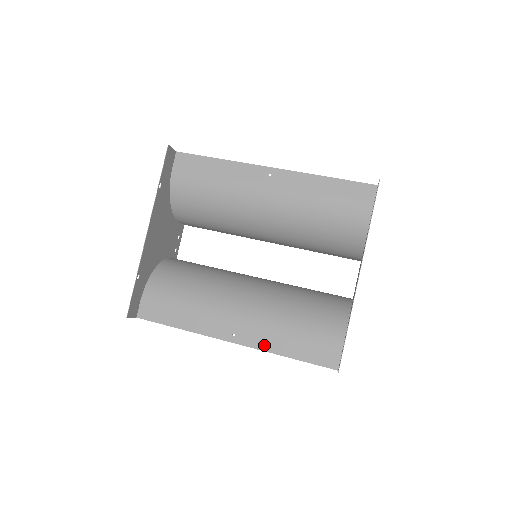
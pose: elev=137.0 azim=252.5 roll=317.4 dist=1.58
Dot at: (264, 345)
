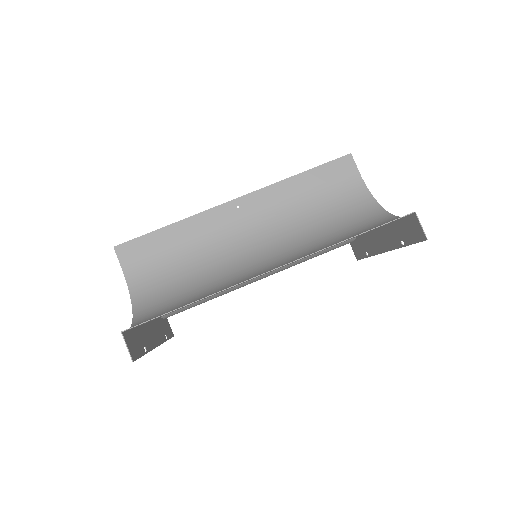
Dot at: occluded
